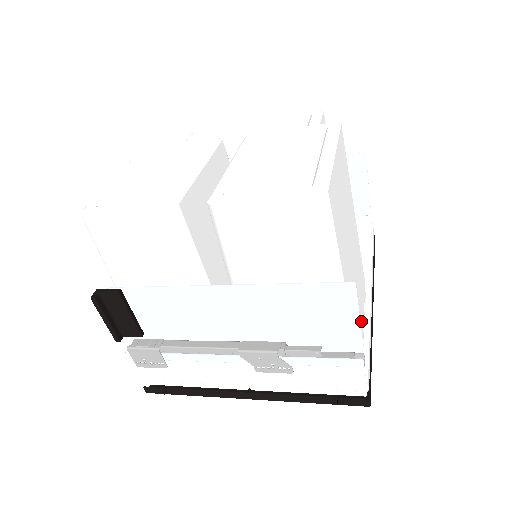
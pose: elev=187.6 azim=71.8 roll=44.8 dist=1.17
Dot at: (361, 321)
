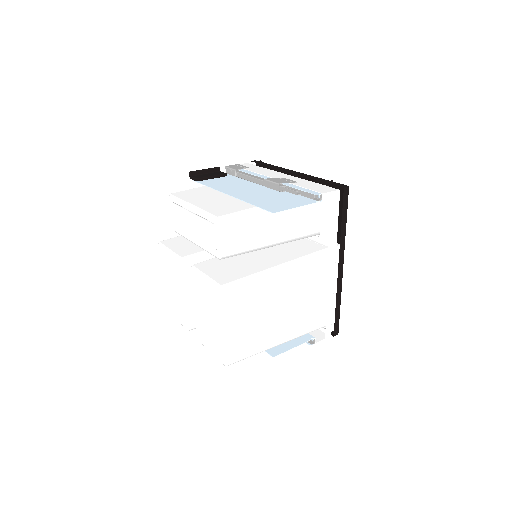
Dot at: (323, 298)
